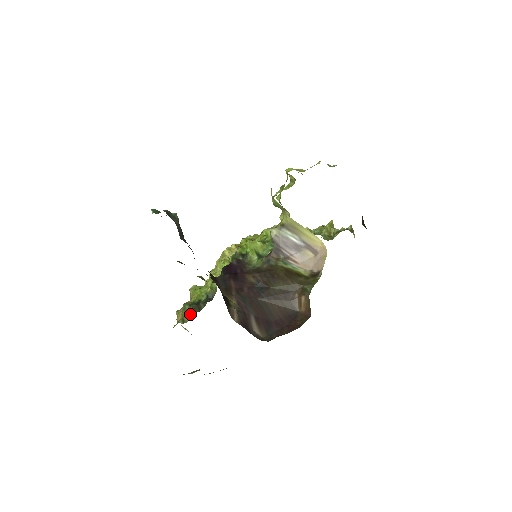
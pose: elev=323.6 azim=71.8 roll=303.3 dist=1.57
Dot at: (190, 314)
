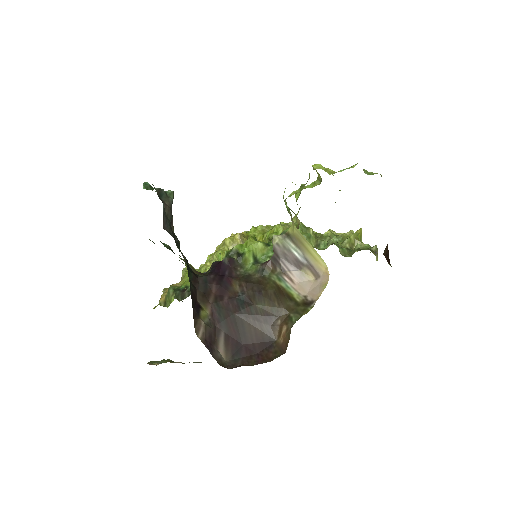
Dot at: (172, 300)
